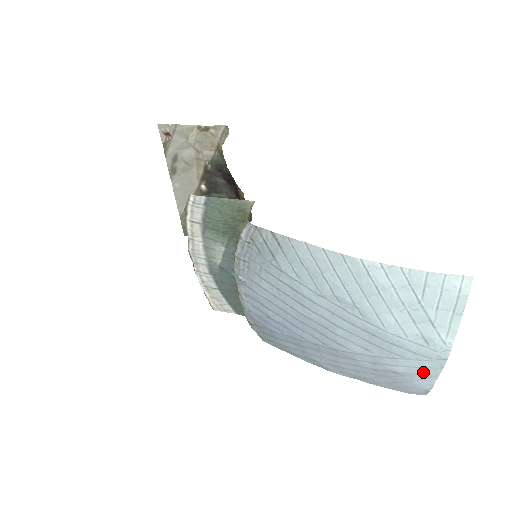
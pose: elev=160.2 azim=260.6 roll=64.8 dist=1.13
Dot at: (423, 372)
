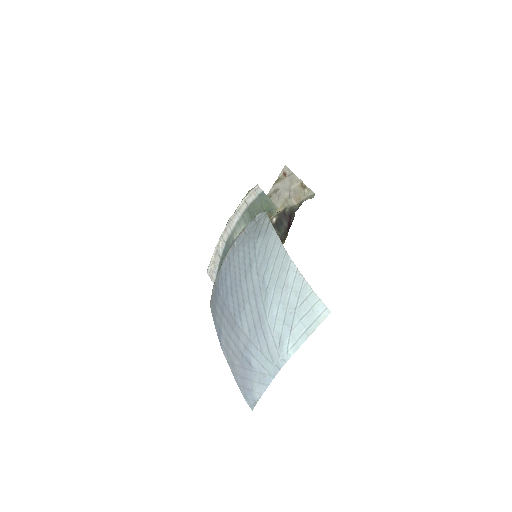
Dot at: (263, 374)
